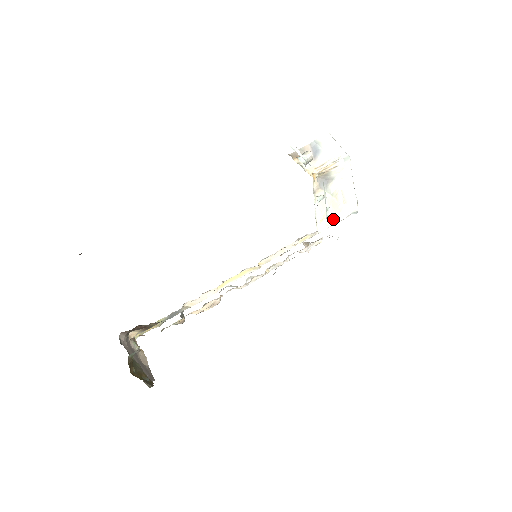
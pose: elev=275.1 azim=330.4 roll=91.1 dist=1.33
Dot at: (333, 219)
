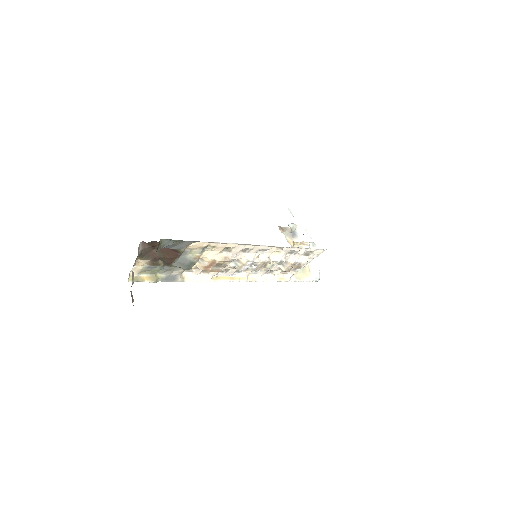
Dot at: (302, 277)
